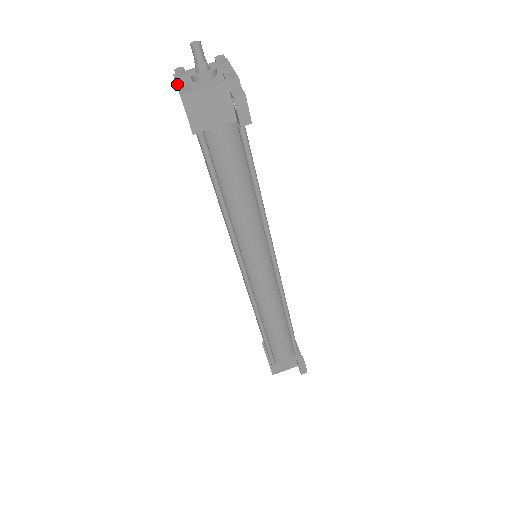
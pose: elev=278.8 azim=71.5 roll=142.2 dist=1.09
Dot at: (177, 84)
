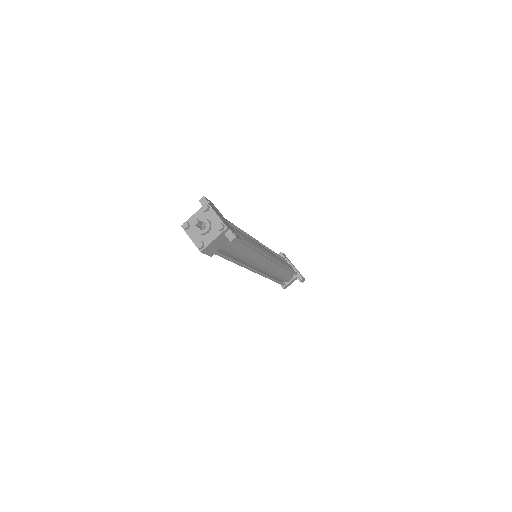
Dot at: (191, 238)
